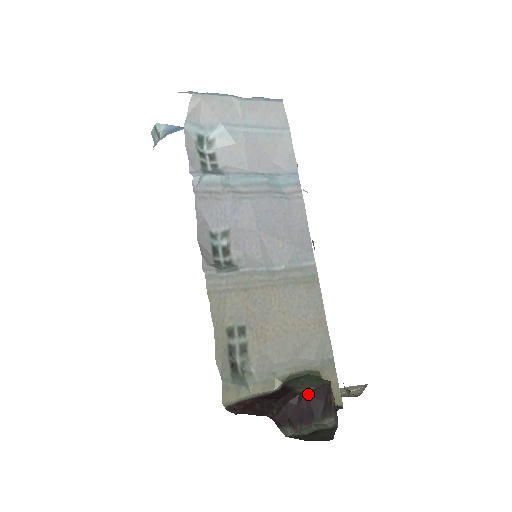
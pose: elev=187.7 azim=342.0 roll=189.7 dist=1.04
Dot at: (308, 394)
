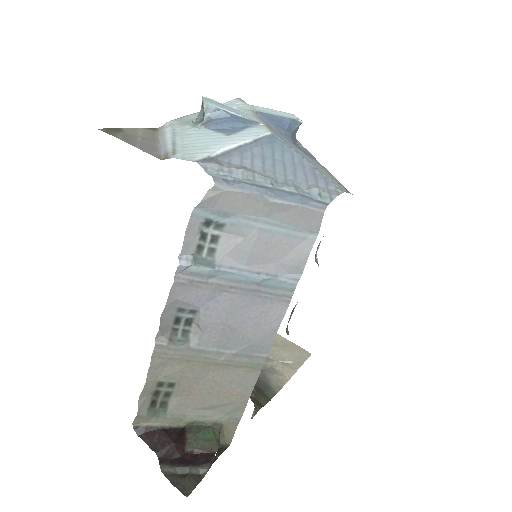
Dot at: (193, 454)
